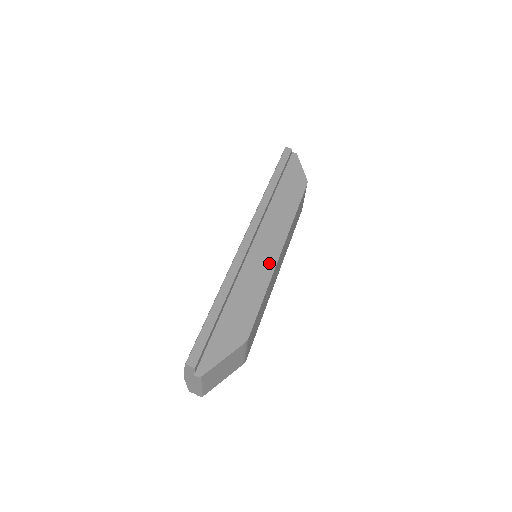
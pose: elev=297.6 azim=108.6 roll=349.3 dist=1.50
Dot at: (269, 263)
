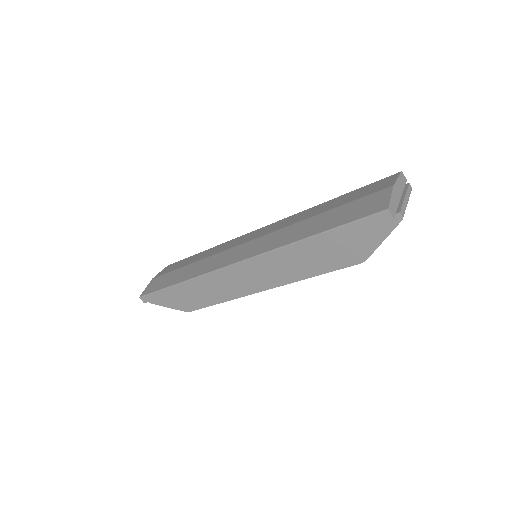
Dot at: (242, 290)
